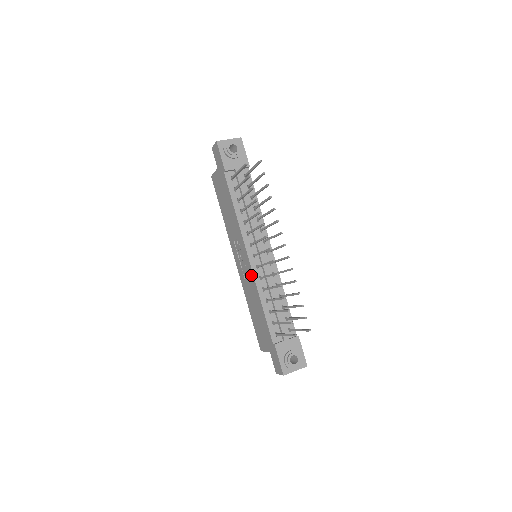
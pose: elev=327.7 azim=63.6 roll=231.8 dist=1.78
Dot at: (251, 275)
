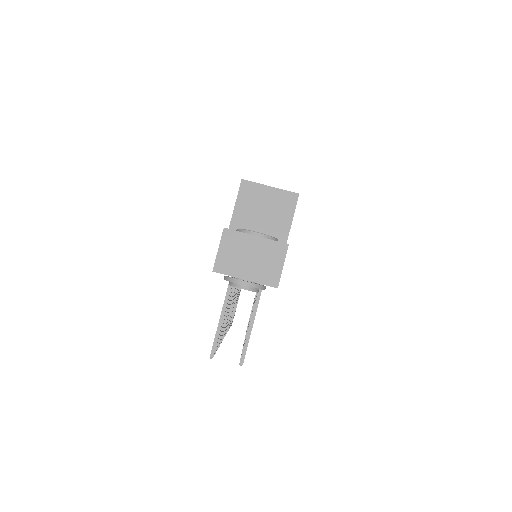
Dot at: occluded
